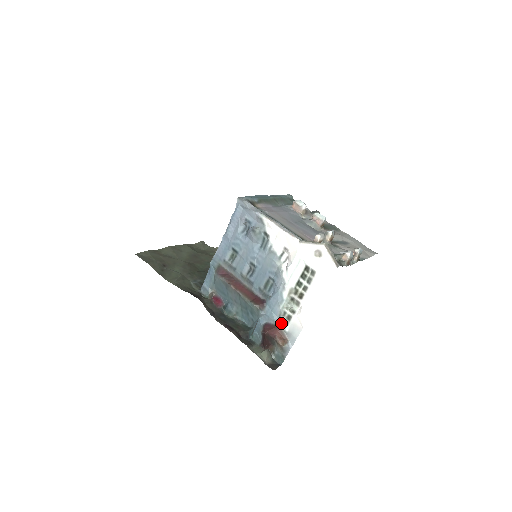
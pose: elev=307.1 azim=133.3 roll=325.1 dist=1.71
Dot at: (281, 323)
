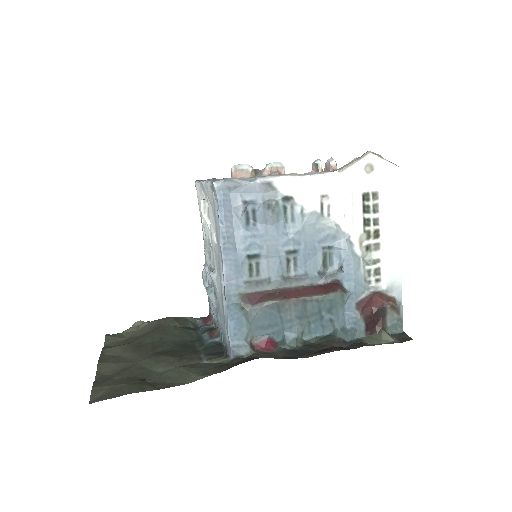
Dot at: (372, 287)
